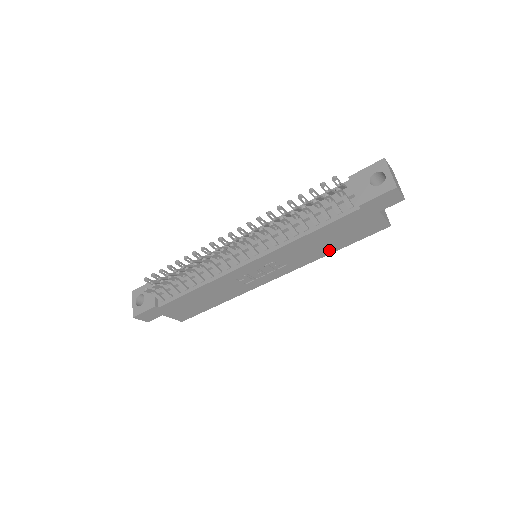
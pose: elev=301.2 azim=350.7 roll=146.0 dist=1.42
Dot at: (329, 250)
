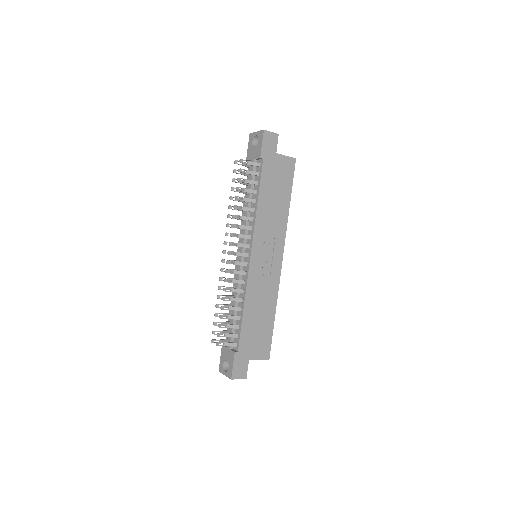
Dot at: (285, 206)
